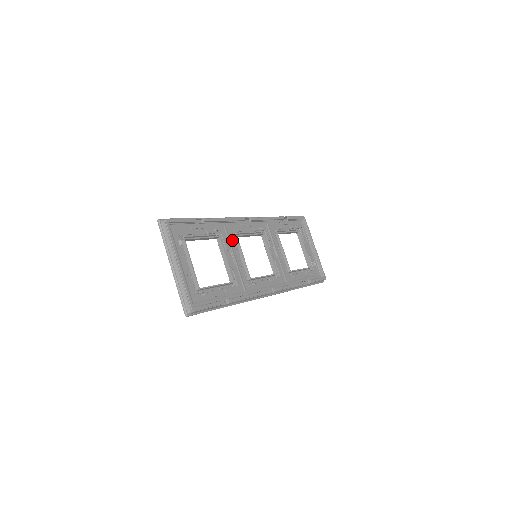
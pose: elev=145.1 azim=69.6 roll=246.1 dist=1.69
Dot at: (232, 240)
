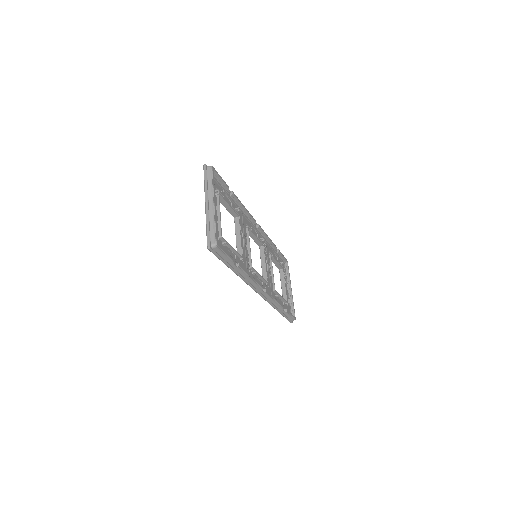
Dot at: (245, 228)
